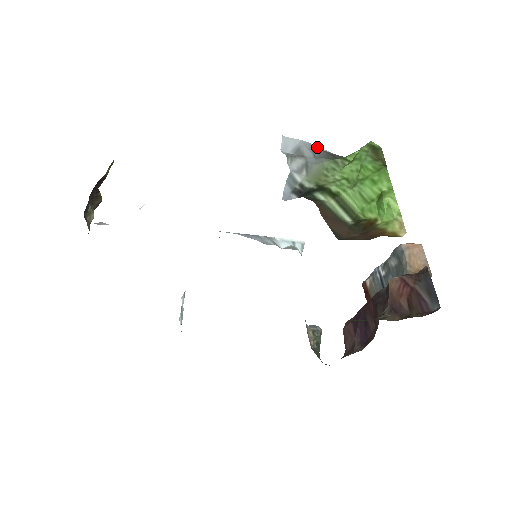
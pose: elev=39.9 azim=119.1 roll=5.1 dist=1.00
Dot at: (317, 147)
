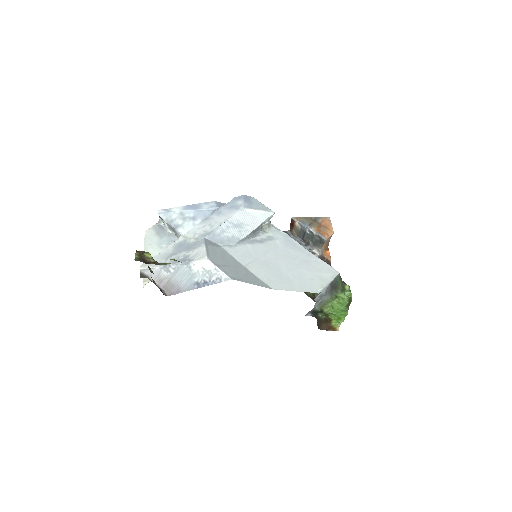
Dot at: (329, 285)
